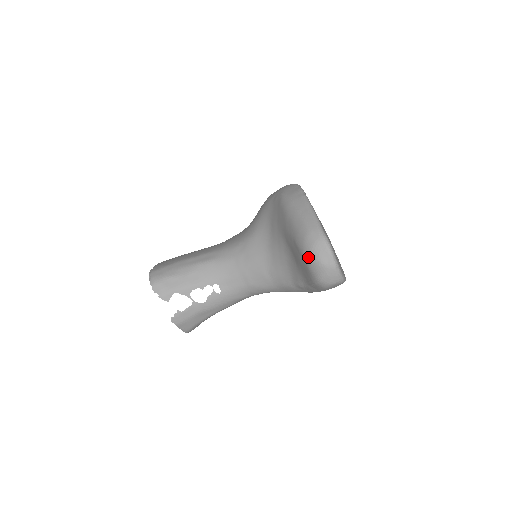
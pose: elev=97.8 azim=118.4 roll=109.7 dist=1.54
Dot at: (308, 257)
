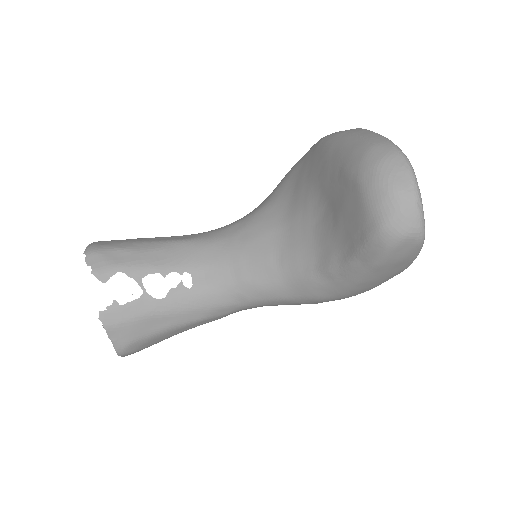
Dot at: (368, 181)
